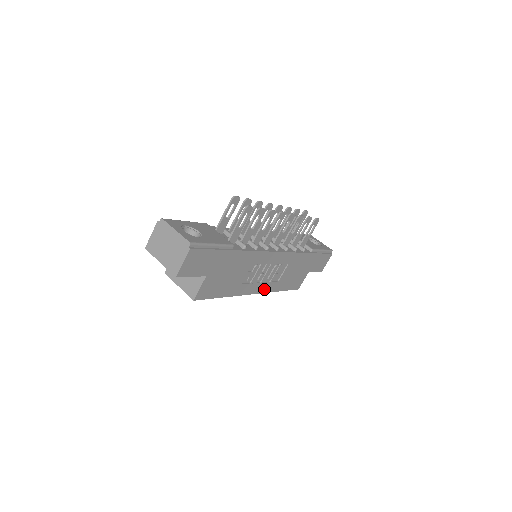
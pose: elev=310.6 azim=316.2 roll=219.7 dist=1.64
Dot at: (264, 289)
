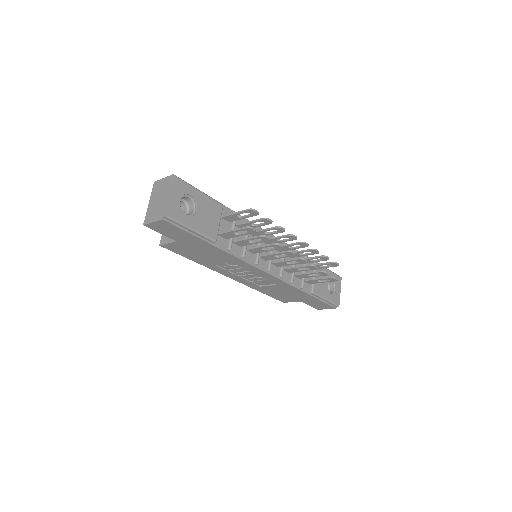
Dot at: (242, 281)
